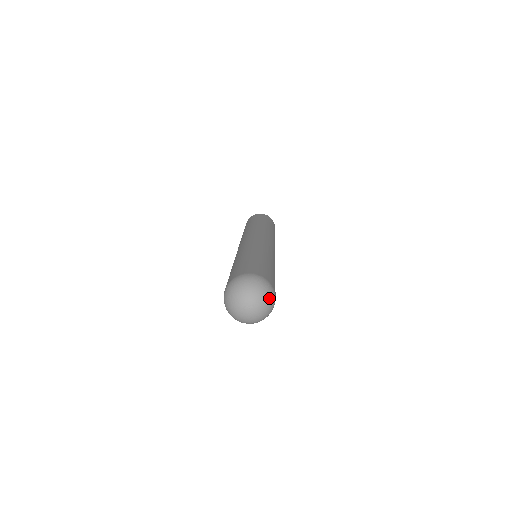
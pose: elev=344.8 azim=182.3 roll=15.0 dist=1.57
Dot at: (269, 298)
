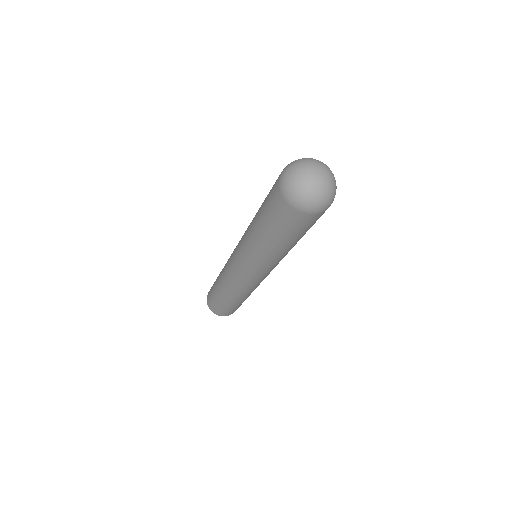
Dot at: (335, 187)
